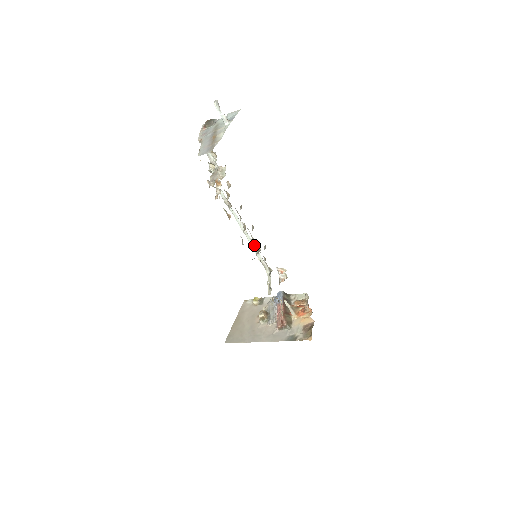
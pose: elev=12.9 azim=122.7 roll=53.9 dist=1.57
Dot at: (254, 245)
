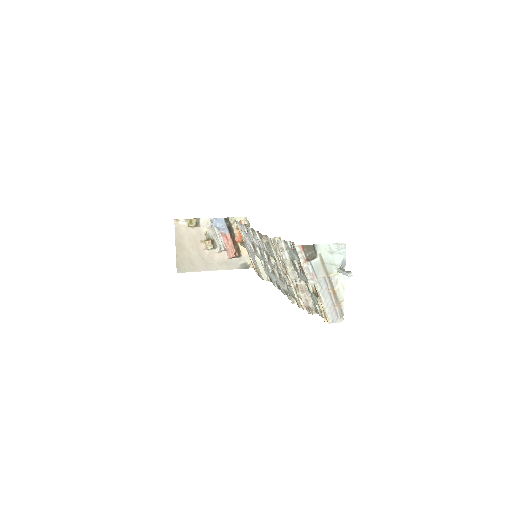
Dot at: occluded
